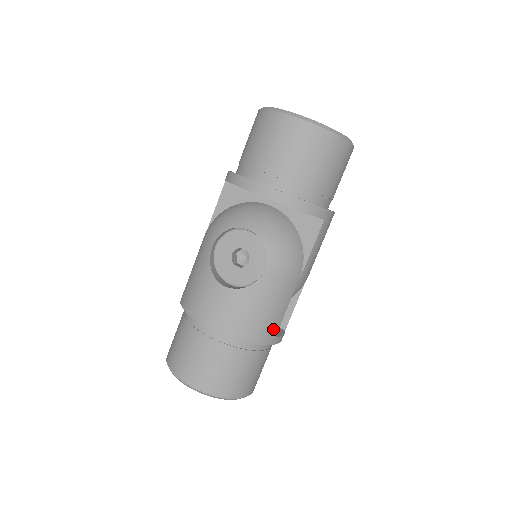
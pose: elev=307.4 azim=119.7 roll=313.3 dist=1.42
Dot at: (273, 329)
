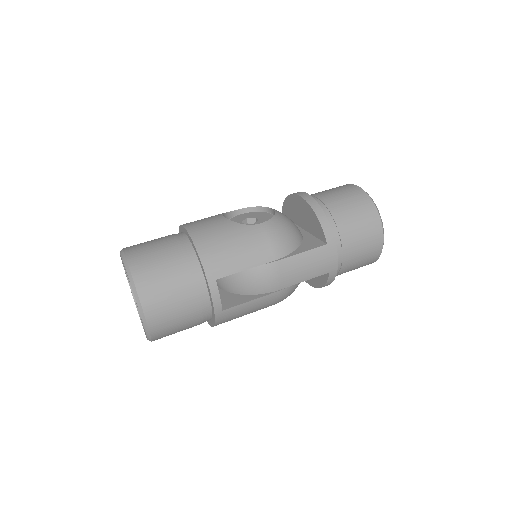
Dot at: (222, 269)
